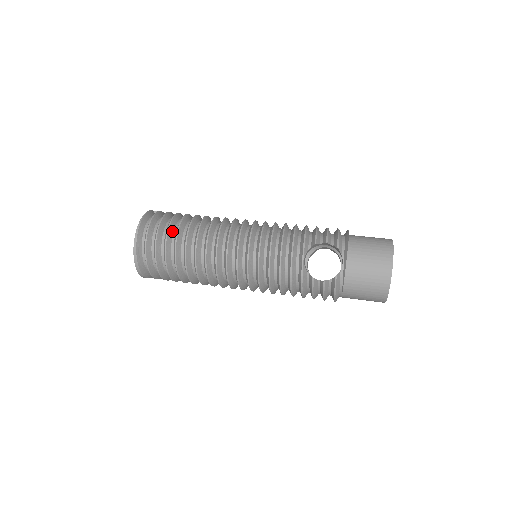
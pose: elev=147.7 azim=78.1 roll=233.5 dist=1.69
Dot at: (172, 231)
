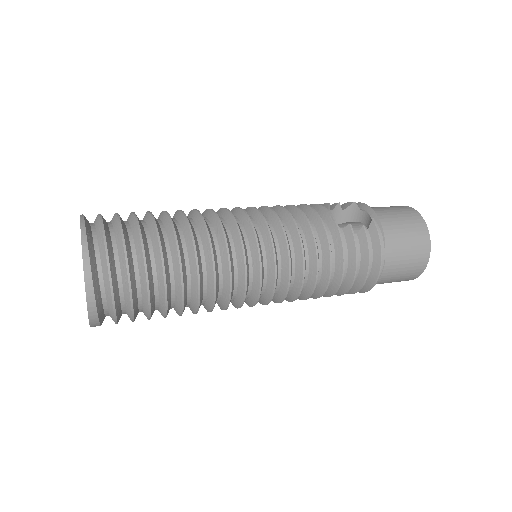
Dot at: occluded
